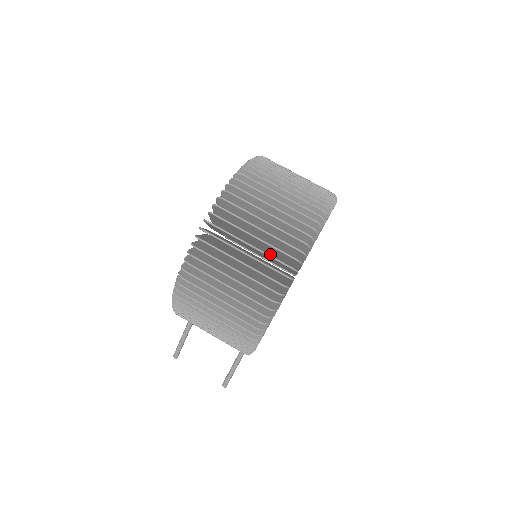
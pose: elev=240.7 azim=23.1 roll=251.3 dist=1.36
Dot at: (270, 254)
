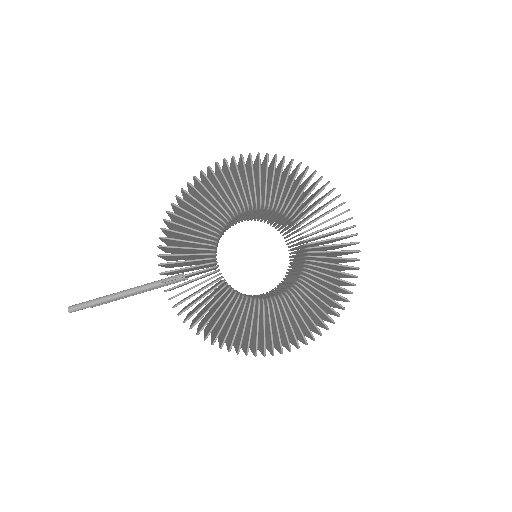
Dot at: occluded
